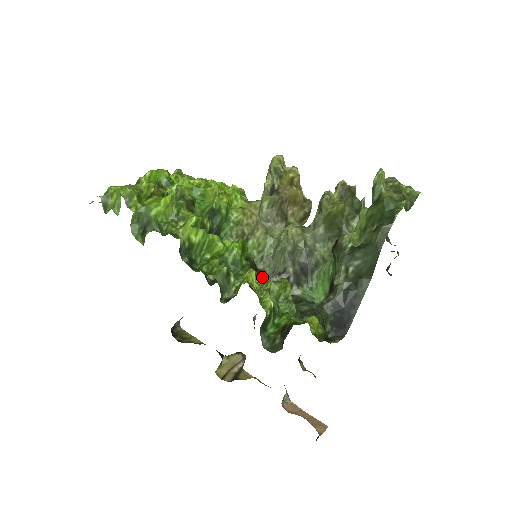
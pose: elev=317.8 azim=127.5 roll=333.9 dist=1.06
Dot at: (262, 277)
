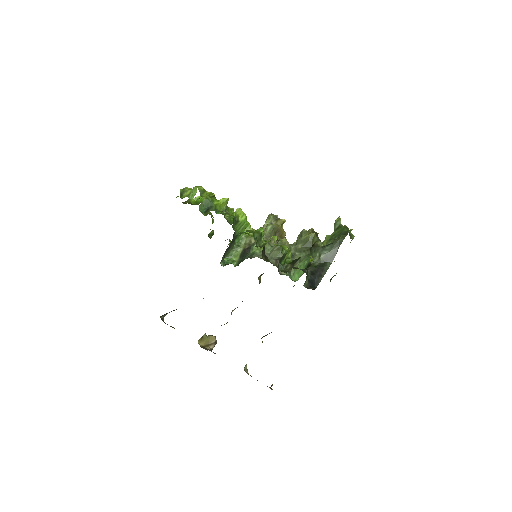
Dot at: occluded
